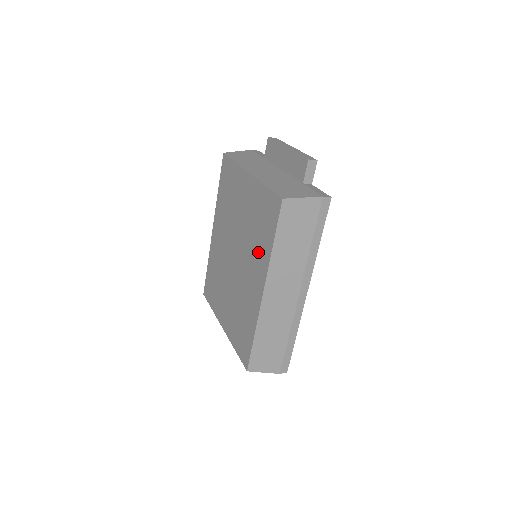
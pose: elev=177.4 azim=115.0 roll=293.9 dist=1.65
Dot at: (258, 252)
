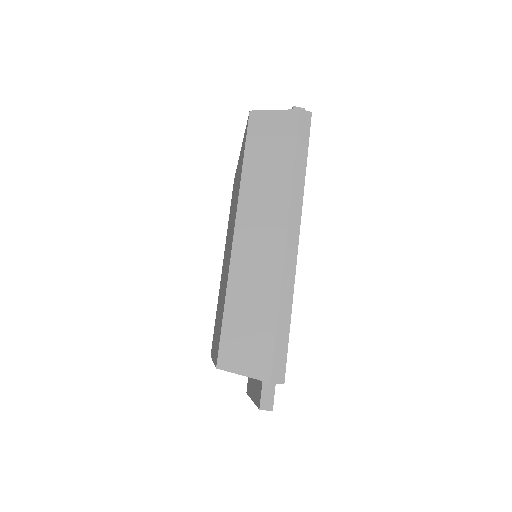
Dot at: (236, 201)
